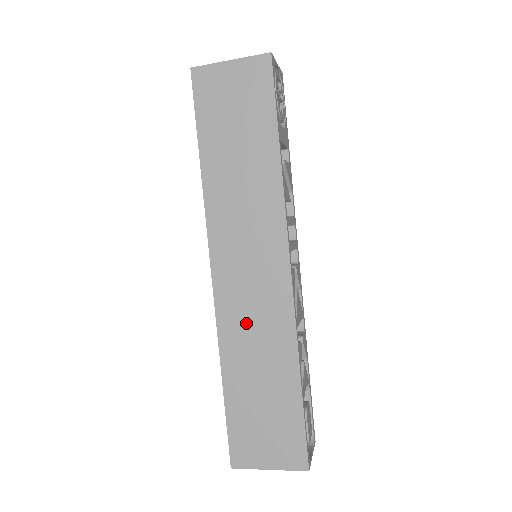
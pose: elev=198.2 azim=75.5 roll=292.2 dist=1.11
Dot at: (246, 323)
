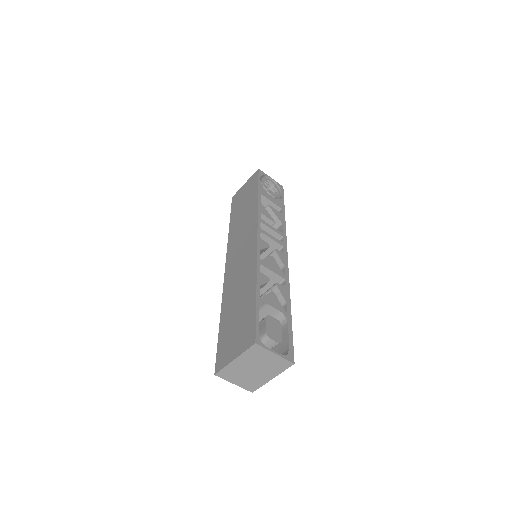
Dot at: (235, 278)
